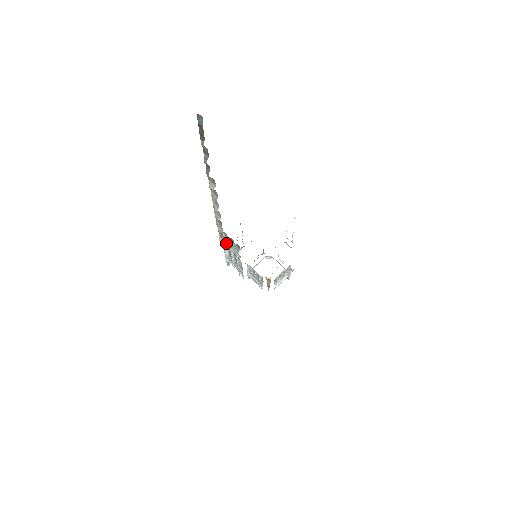
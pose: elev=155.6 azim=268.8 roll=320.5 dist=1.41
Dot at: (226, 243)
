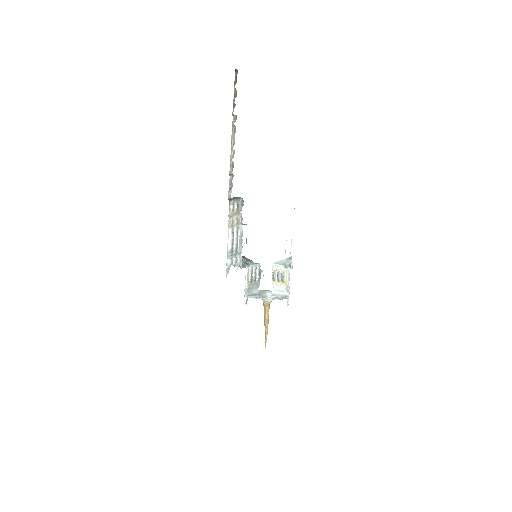
Dot at: (232, 215)
